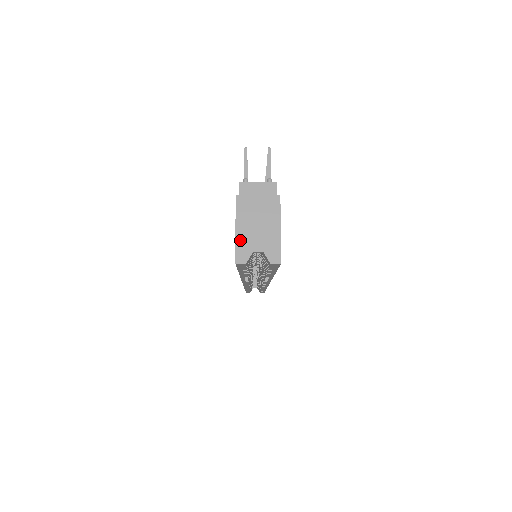
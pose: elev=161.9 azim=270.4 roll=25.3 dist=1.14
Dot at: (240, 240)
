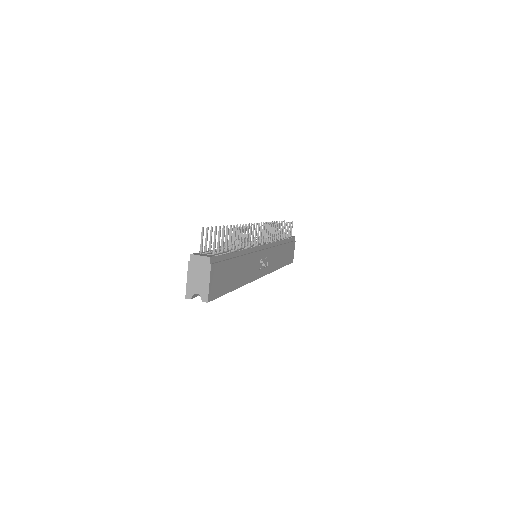
Dot at: (188, 286)
